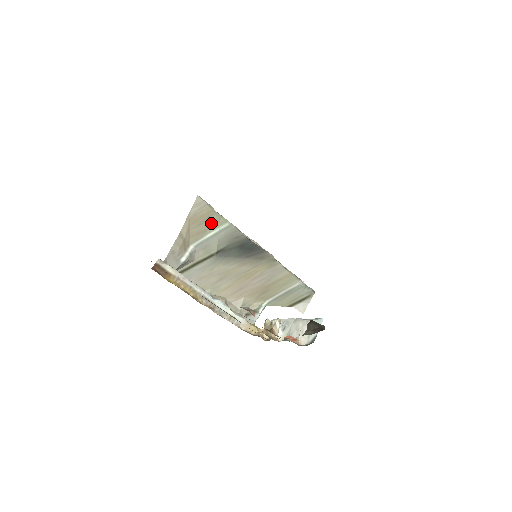
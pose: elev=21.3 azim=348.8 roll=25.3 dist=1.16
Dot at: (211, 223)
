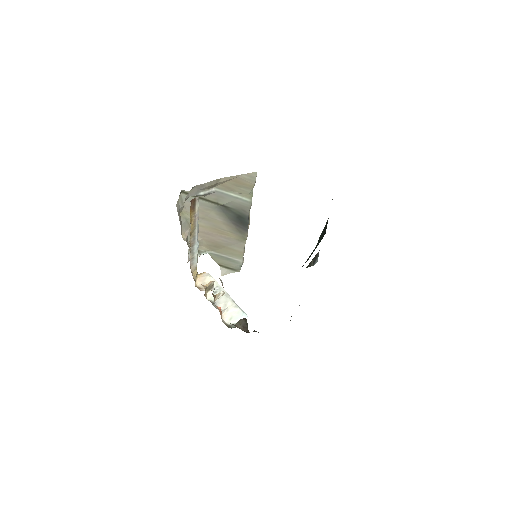
Dot at: (242, 191)
